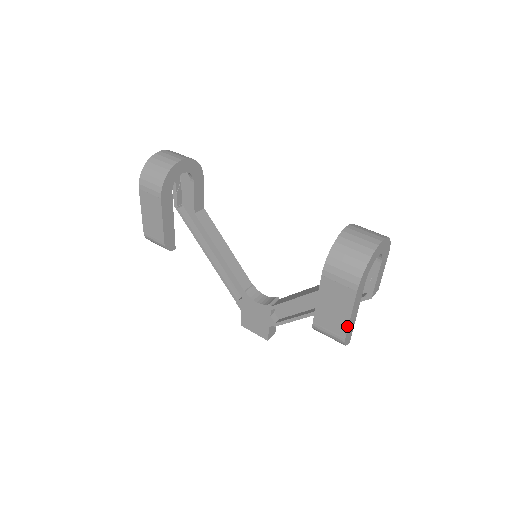
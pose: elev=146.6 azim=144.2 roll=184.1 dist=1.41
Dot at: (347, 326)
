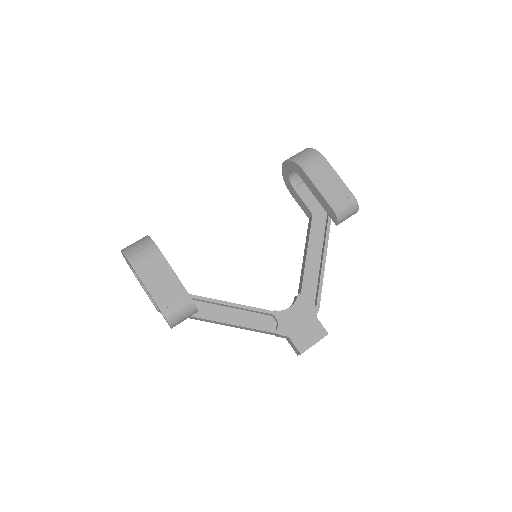
Dot at: (345, 185)
